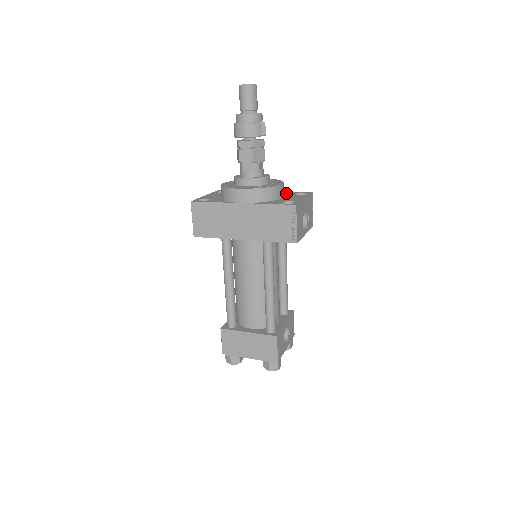
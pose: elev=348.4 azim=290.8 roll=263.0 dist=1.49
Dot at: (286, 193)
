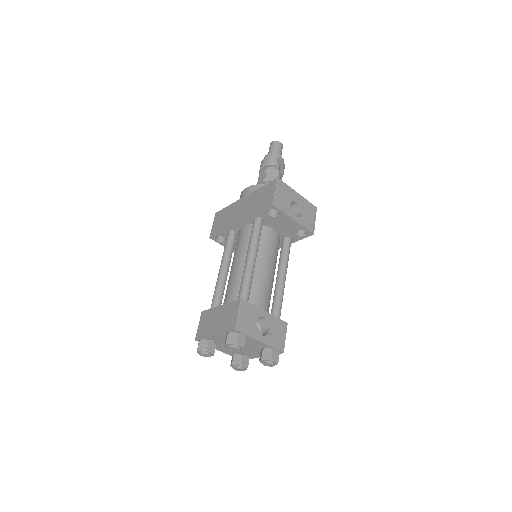
Dot at: occluded
